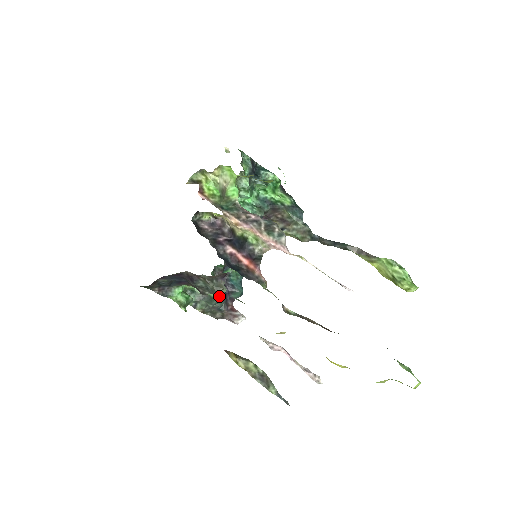
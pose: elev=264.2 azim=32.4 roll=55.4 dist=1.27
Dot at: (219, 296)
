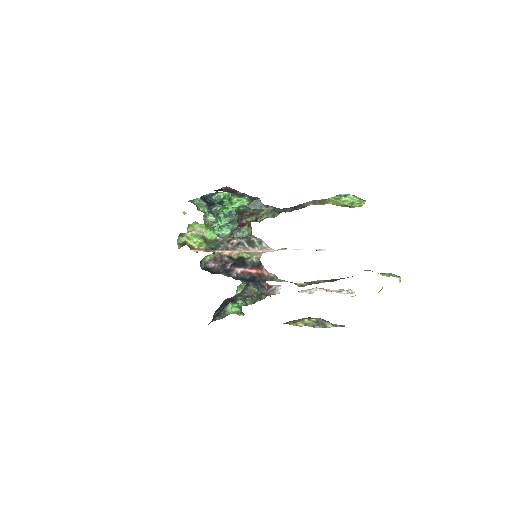
Dot at: occluded
